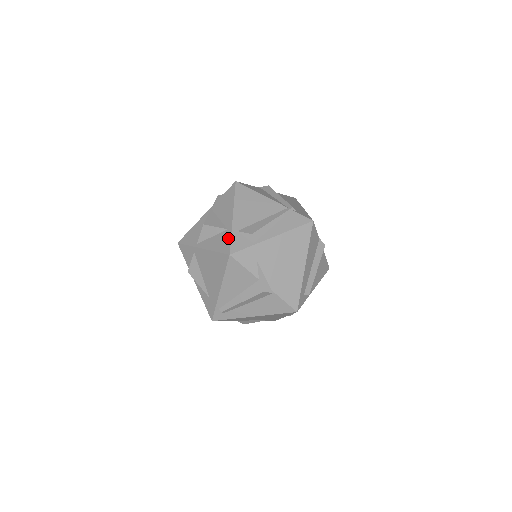
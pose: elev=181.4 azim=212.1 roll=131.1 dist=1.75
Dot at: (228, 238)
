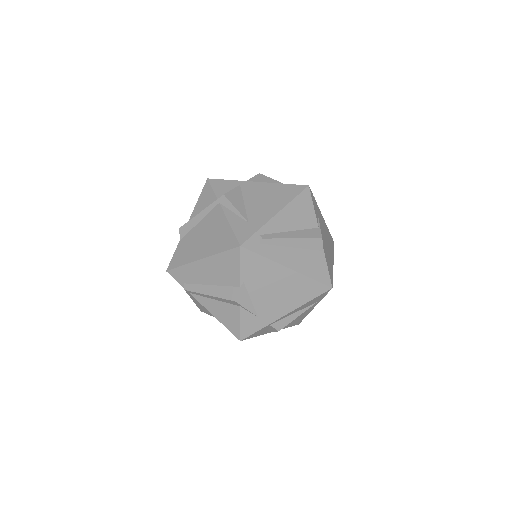
Dot at: occluded
